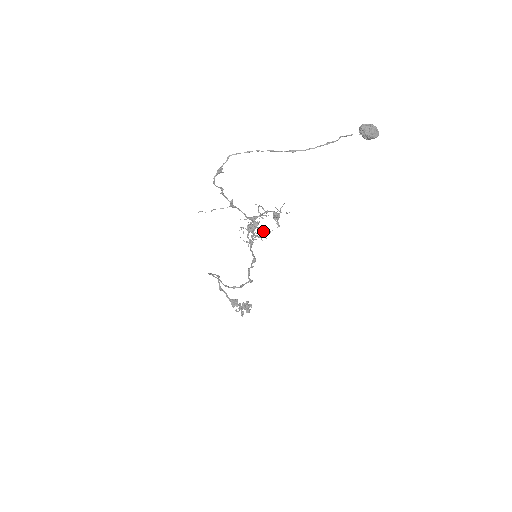
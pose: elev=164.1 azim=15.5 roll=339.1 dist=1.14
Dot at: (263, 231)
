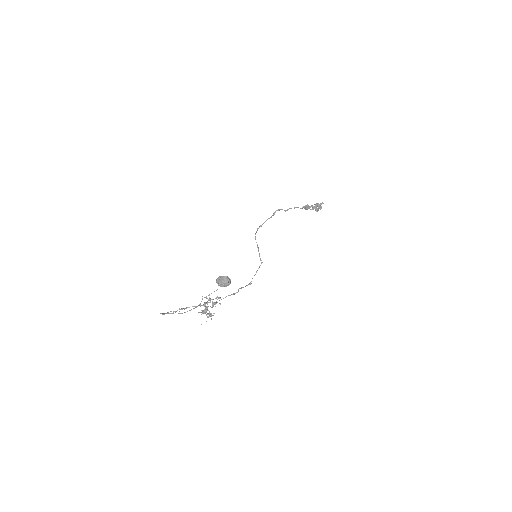
Dot at: (209, 315)
